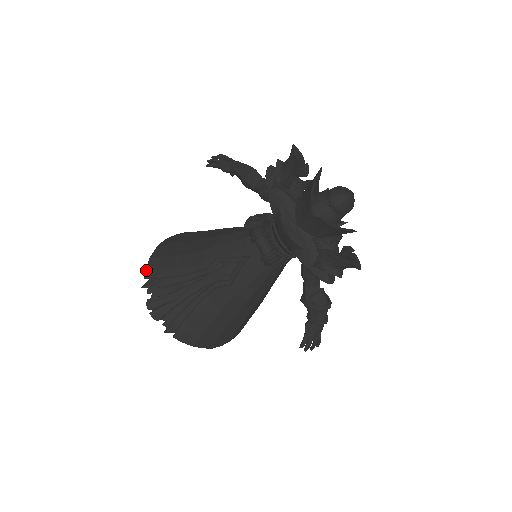
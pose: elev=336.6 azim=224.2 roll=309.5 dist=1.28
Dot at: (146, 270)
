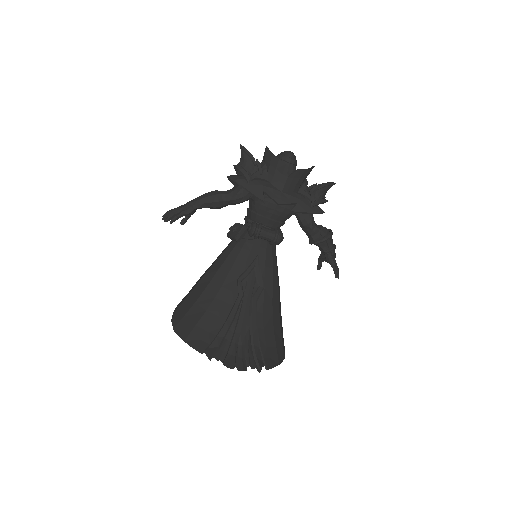
Dot at: (196, 348)
